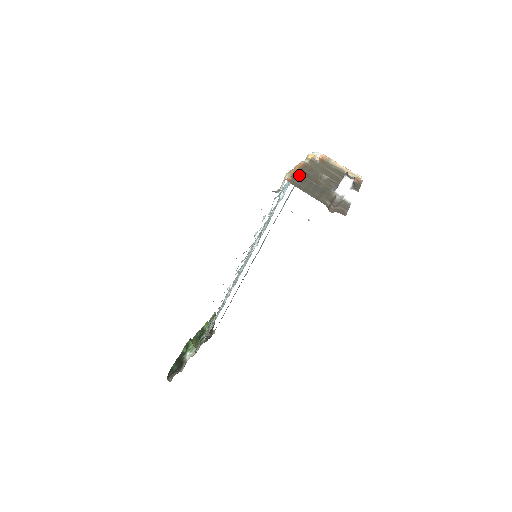
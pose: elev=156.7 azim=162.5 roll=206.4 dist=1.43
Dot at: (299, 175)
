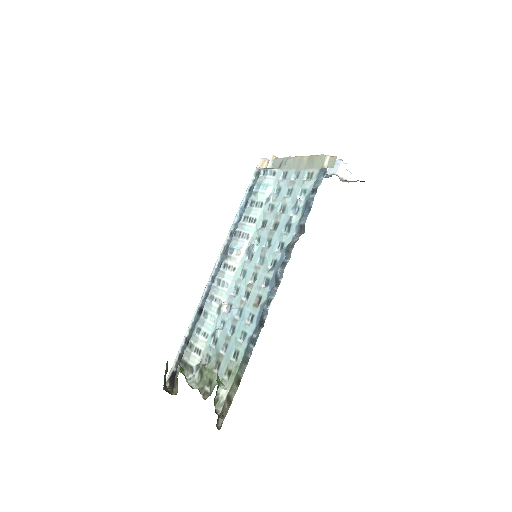
Dot at: occluded
